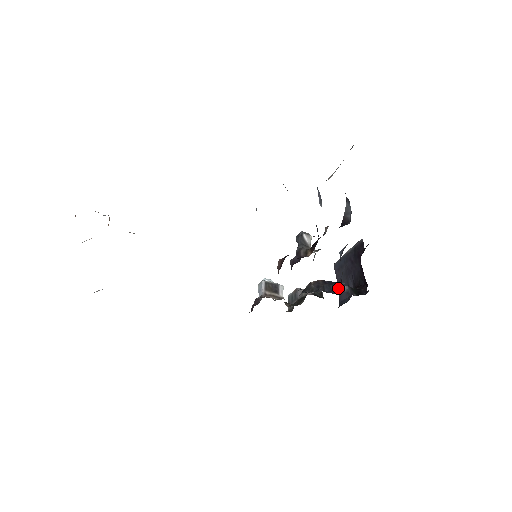
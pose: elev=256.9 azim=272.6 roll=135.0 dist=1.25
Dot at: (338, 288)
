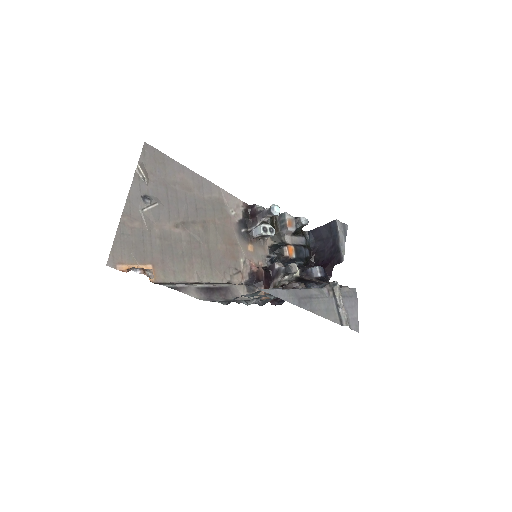
Dot at: occluded
